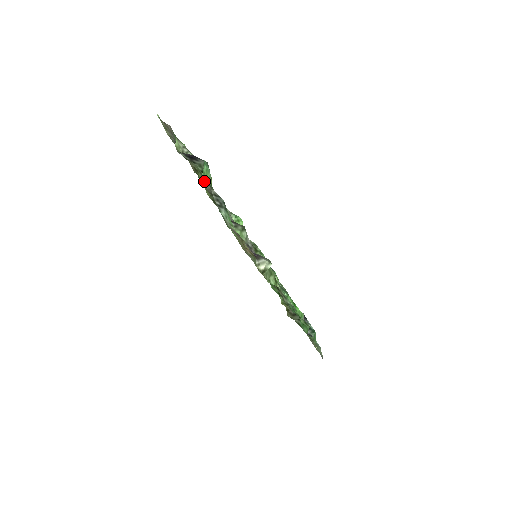
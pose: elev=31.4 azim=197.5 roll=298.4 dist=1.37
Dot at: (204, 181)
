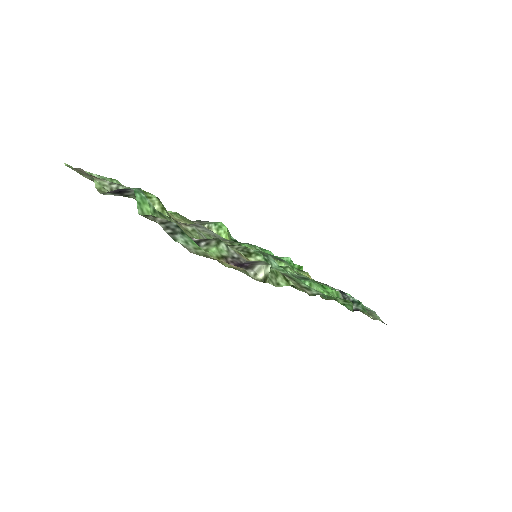
Dot at: (144, 212)
